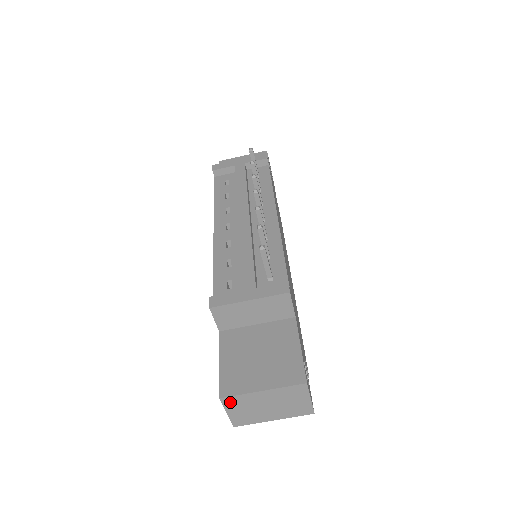
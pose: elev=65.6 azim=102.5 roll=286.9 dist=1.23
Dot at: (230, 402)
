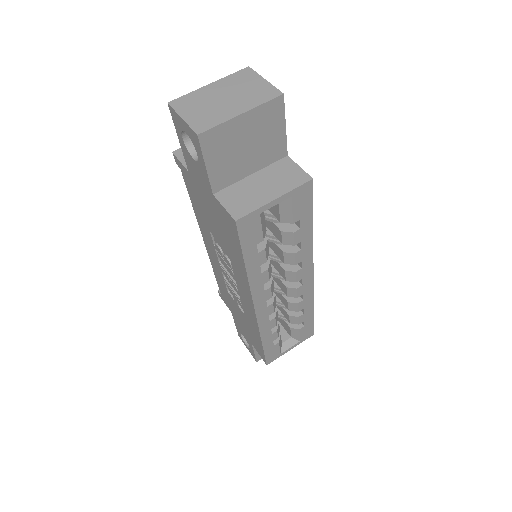
Dot at: (181, 104)
